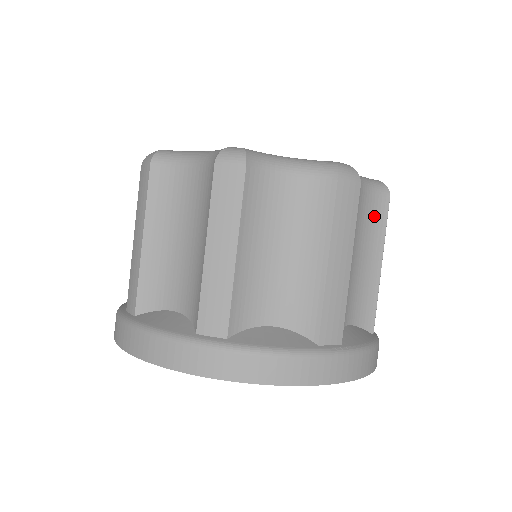
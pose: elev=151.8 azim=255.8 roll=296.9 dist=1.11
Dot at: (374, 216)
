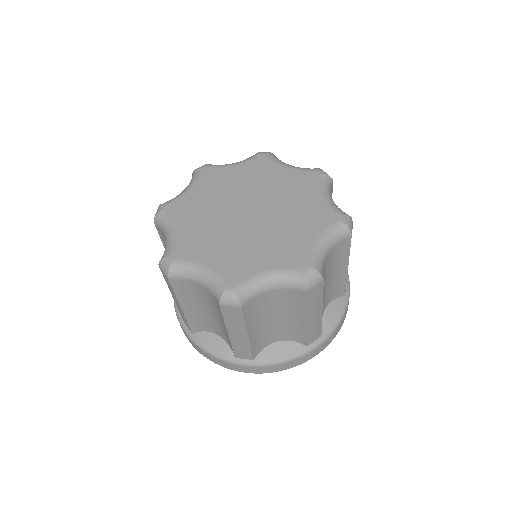
Dot at: (339, 252)
